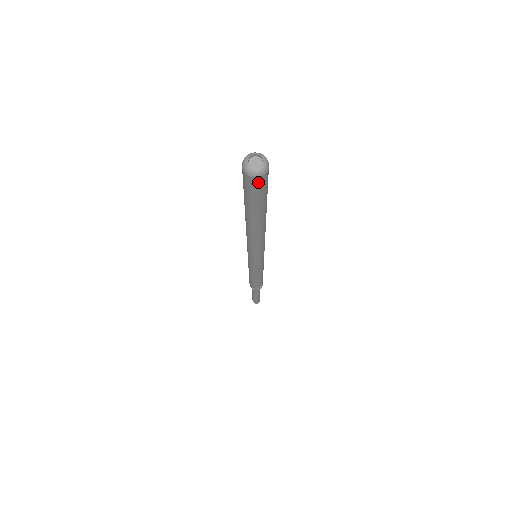
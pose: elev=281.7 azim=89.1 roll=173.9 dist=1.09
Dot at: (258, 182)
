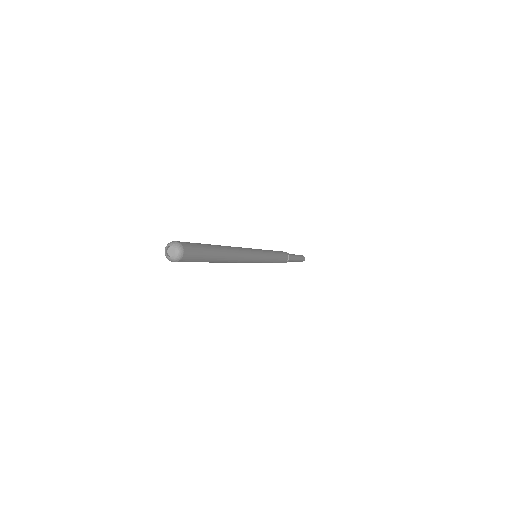
Dot at: (187, 256)
